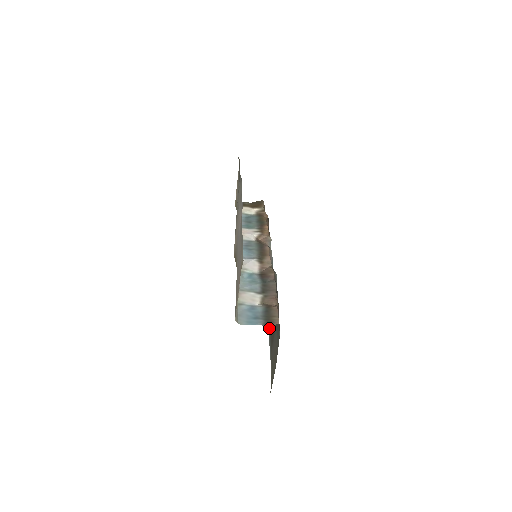
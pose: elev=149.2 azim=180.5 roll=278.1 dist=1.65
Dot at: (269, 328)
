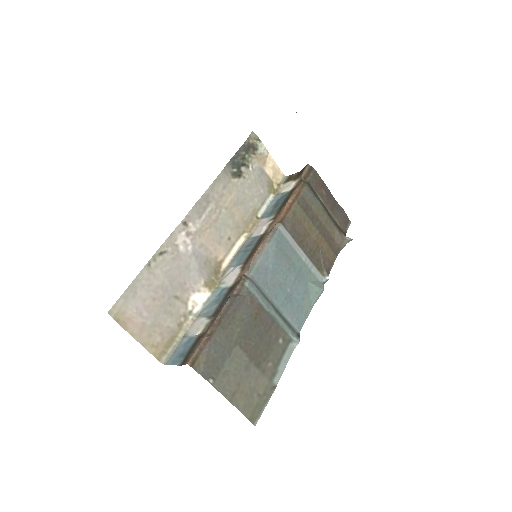
Dot at: (294, 336)
